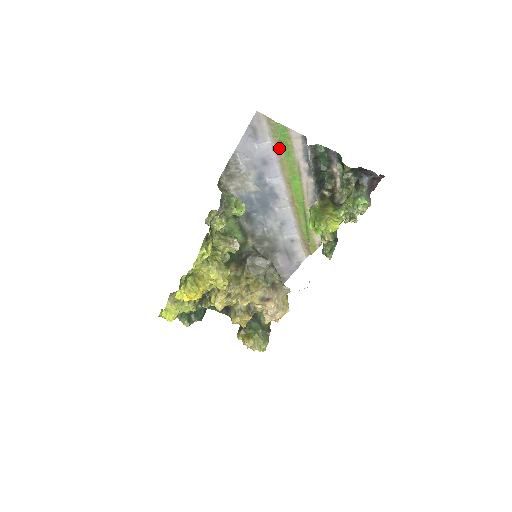
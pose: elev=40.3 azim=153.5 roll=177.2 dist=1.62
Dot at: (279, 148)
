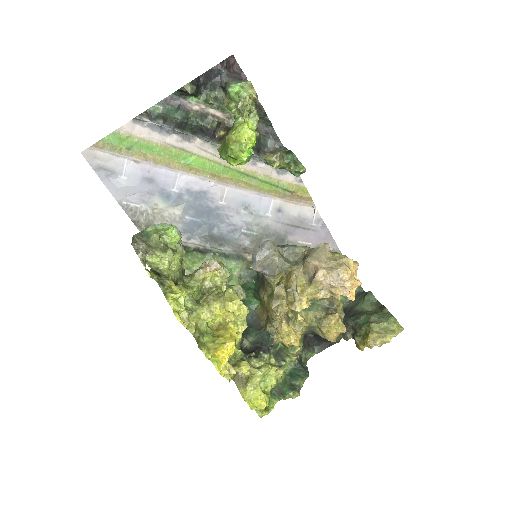
Dot at: (137, 154)
